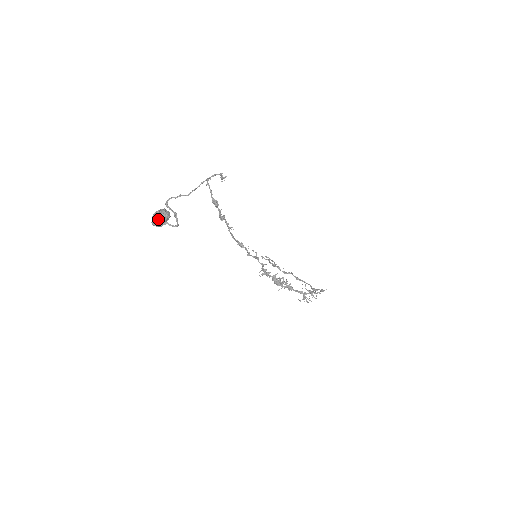
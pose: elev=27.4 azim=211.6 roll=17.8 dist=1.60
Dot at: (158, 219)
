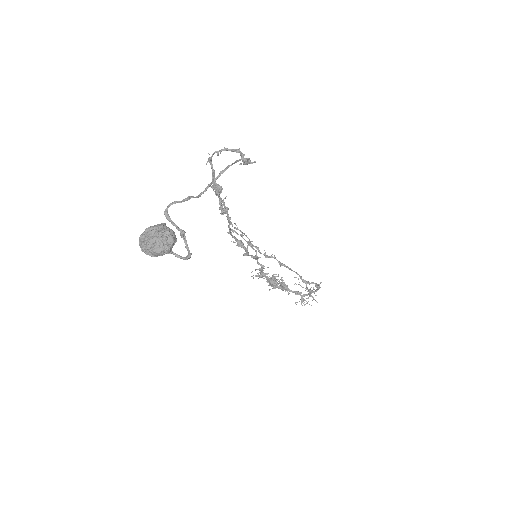
Dot at: (157, 247)
